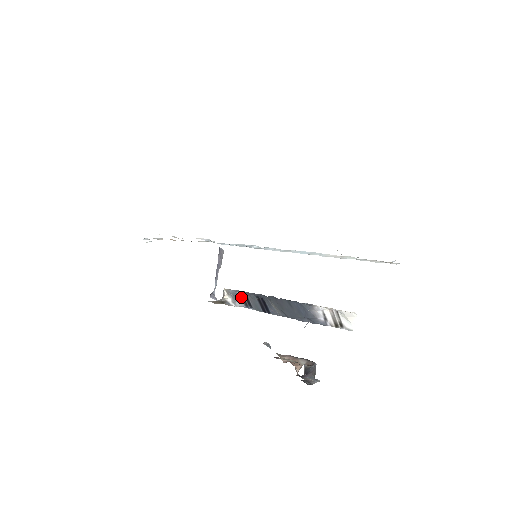
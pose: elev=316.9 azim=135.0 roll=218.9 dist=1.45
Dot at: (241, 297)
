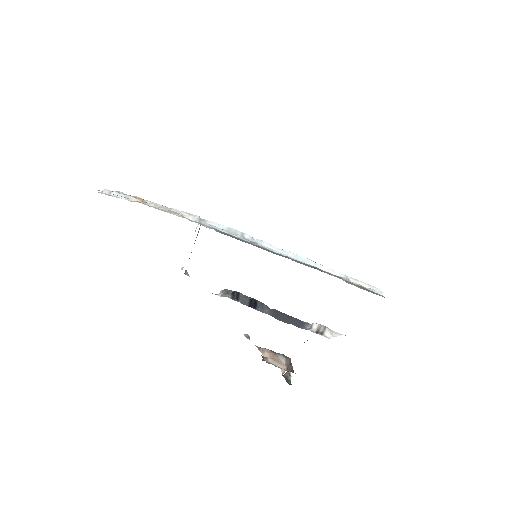
Dot at: (232, 293)
